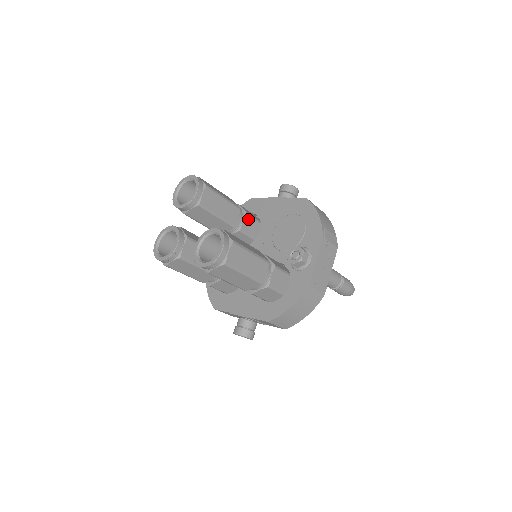
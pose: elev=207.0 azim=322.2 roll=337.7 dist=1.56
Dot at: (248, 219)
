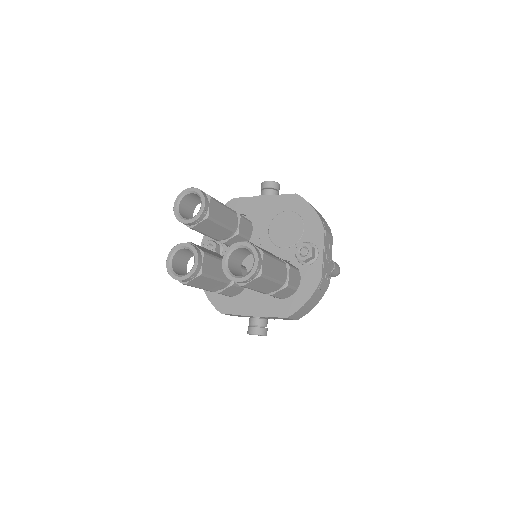
Dot at: (243, 221)
